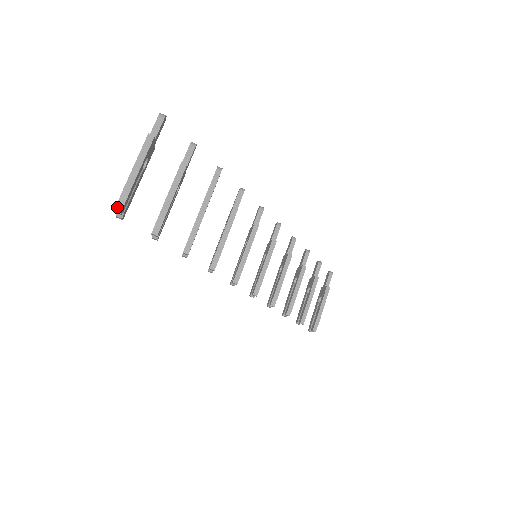
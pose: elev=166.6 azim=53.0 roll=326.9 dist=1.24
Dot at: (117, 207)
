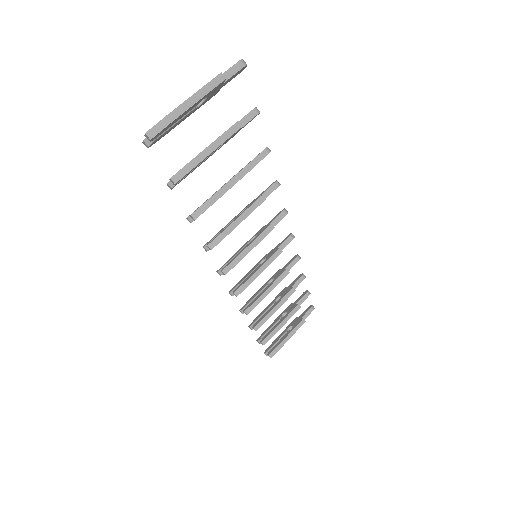
Dot at: (150, 131)
